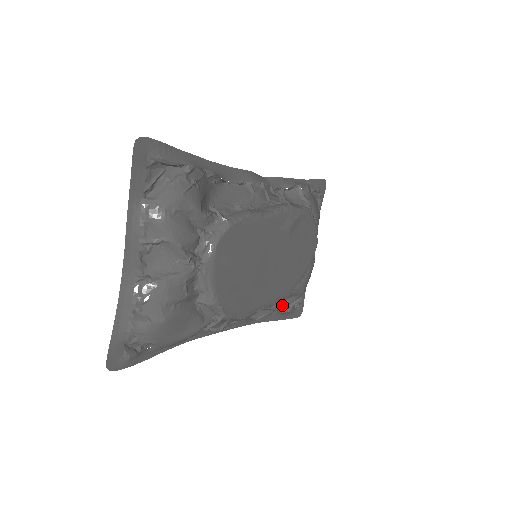
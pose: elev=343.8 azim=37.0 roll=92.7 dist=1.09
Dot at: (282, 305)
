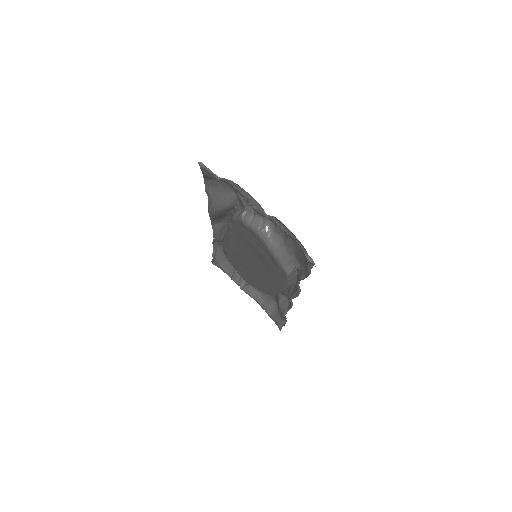
Dot at: occluded
